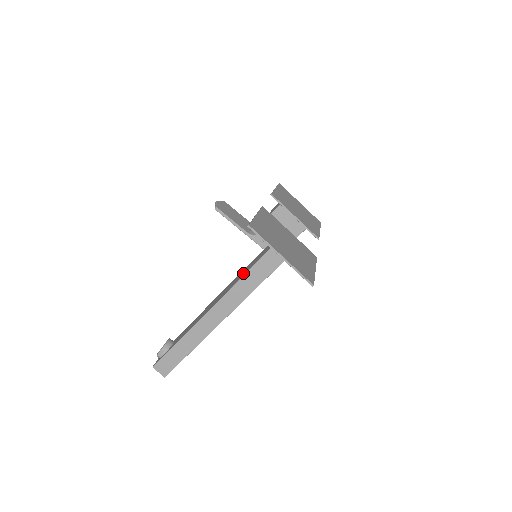
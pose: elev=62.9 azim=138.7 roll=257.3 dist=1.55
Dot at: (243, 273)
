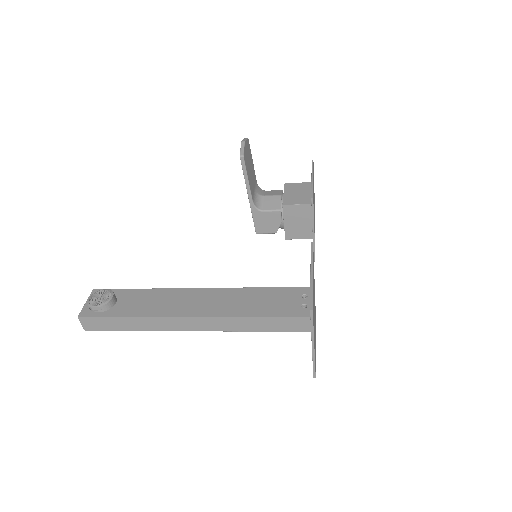
Dot at: (251, 306)
